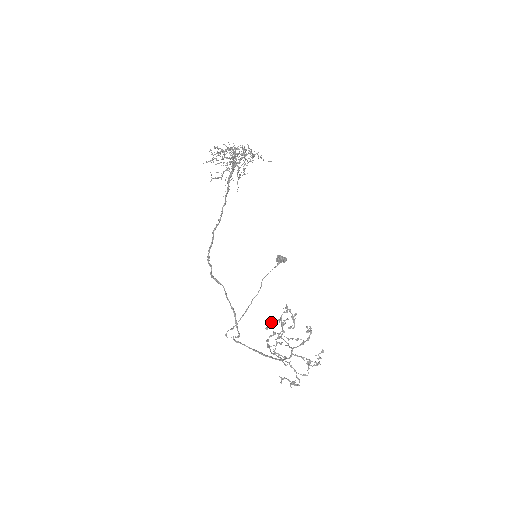
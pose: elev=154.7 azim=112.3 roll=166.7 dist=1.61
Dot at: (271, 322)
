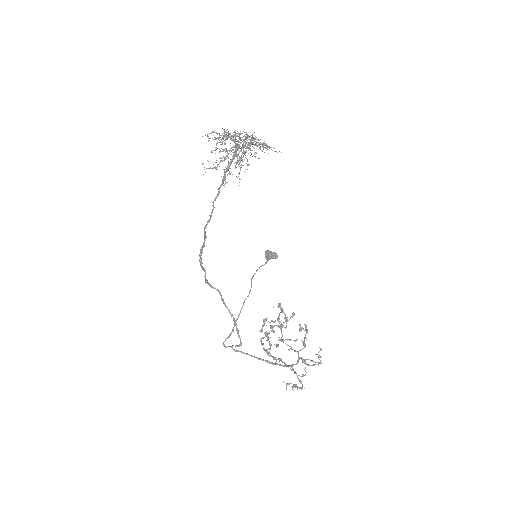
Dot at: occluded
